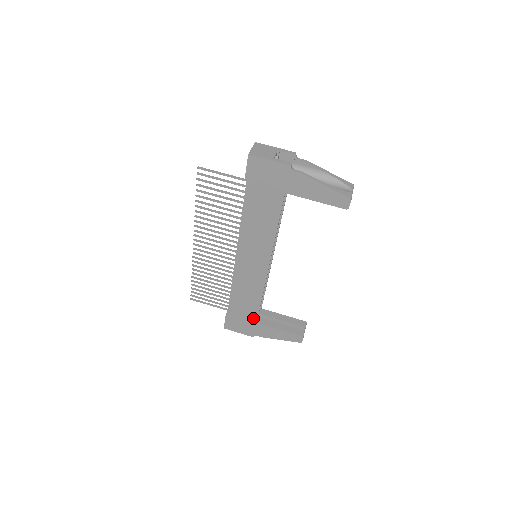
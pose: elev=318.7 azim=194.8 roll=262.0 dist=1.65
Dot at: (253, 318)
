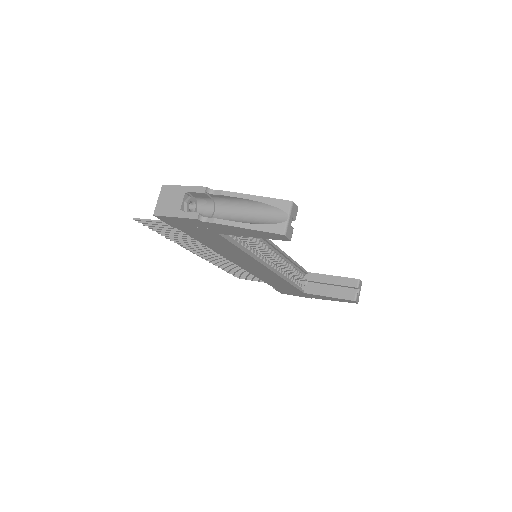
Dot at: (297, 291)
